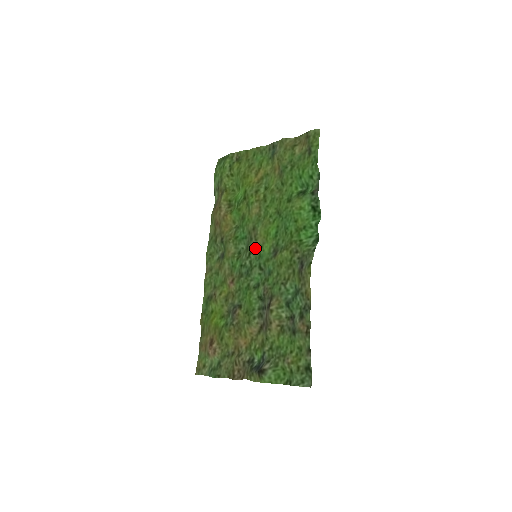
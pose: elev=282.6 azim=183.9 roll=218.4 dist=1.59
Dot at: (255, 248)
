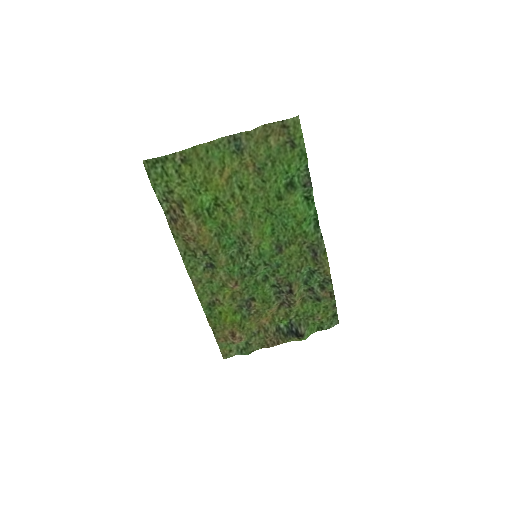
Dot at: (252, 250)
